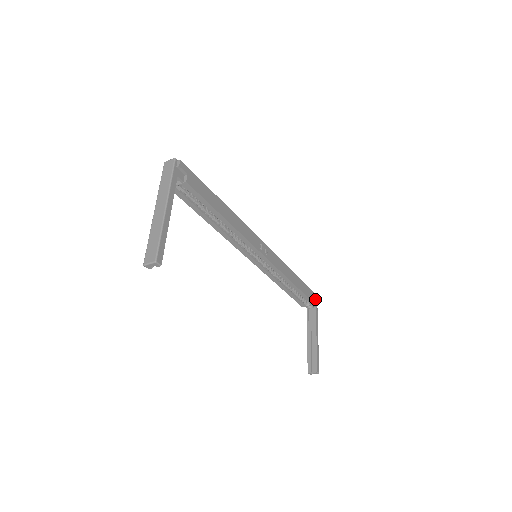
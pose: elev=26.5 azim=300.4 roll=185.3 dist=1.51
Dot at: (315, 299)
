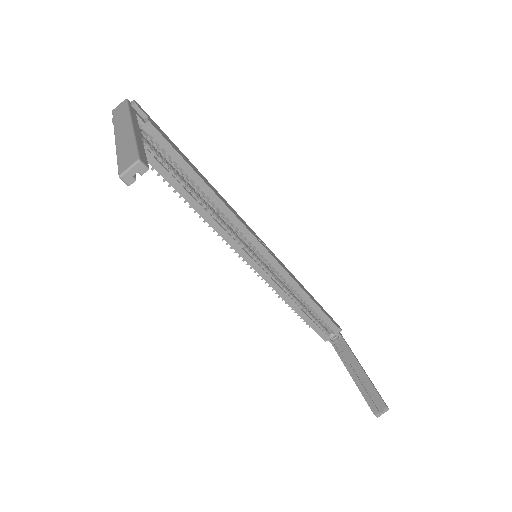
Dot at: occluded
